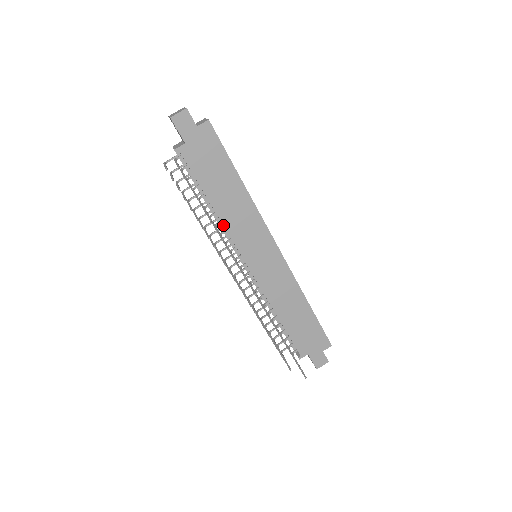
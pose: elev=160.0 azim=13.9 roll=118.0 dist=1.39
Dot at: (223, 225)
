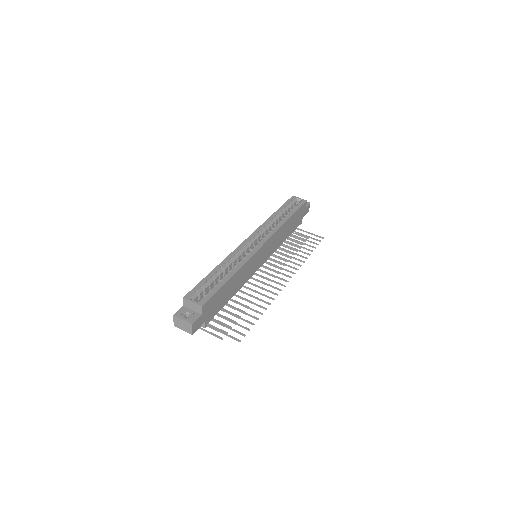
Dot at: occluded
